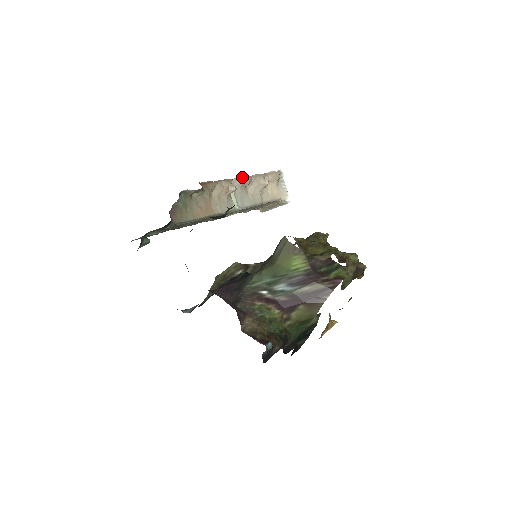
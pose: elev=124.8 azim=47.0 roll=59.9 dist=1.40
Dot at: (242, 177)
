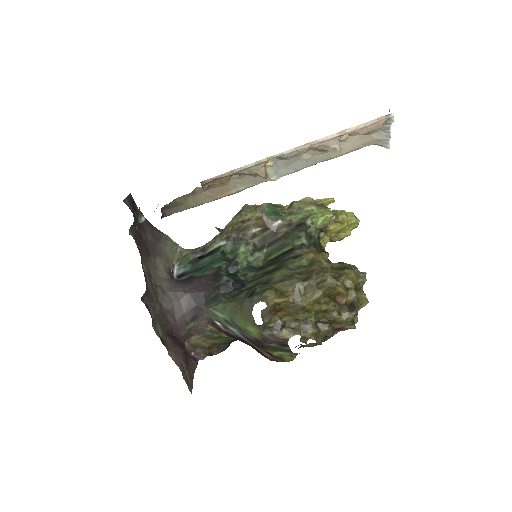
Dot at: (289, 153)
